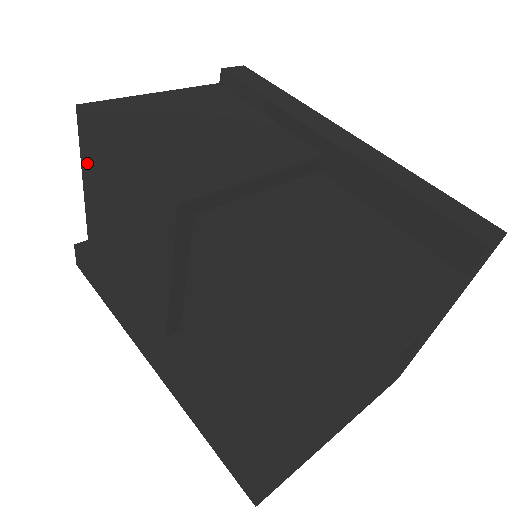
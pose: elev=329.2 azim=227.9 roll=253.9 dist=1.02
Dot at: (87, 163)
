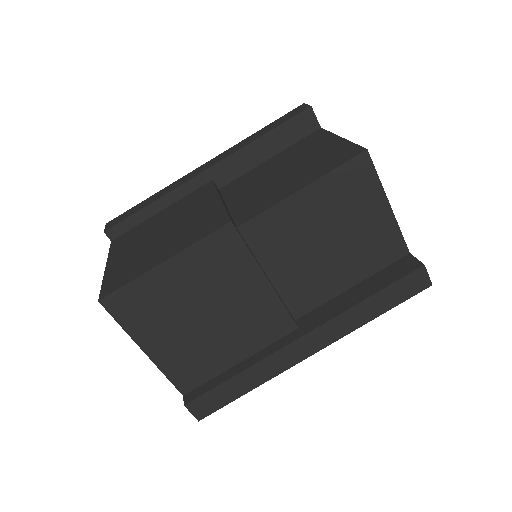
Dot at: (139, 328)
